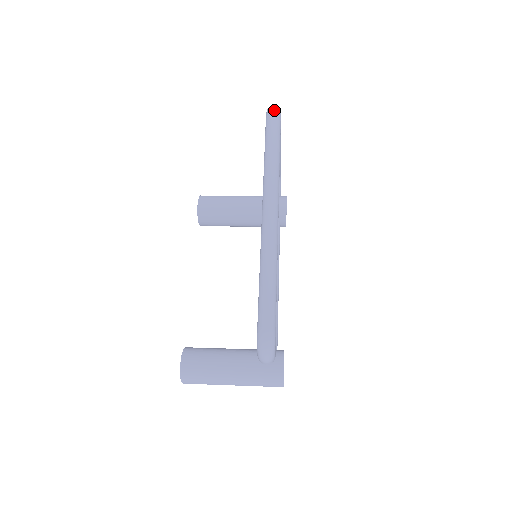
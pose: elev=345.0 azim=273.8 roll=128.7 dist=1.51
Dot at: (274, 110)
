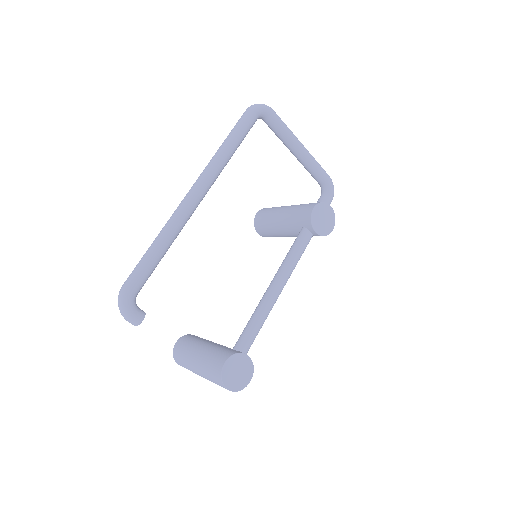
Dot at: (249, 107)
